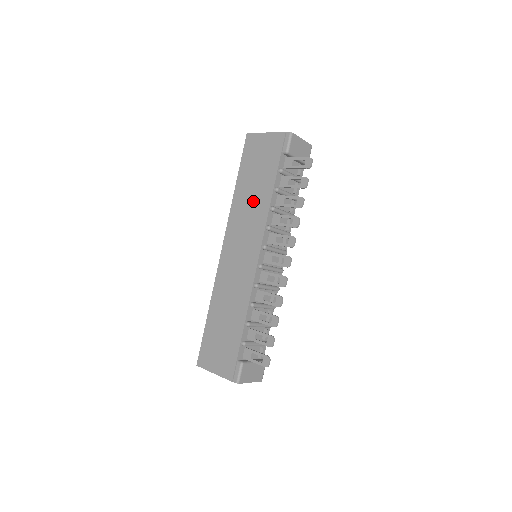
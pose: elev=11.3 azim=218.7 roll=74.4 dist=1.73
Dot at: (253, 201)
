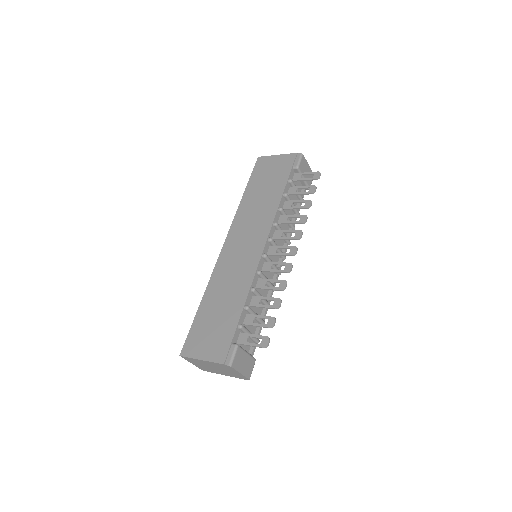
Dot at: (261, 204)
